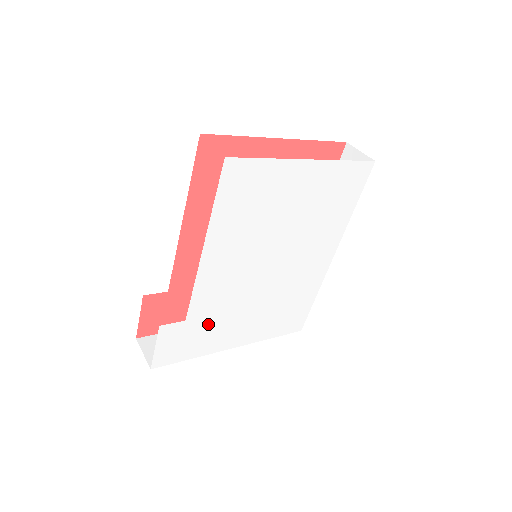
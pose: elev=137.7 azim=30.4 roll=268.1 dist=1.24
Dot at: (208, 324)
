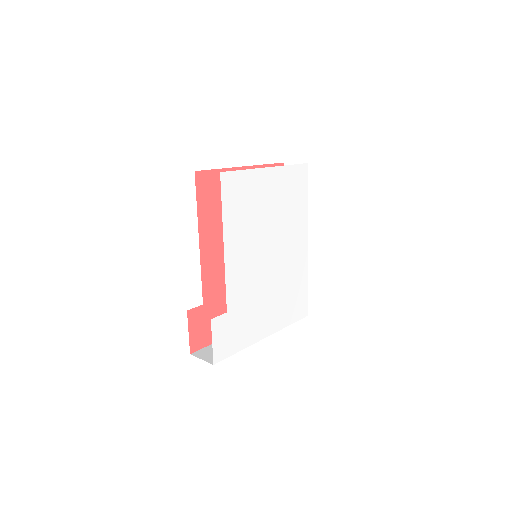
Dot at: (242, 315)
